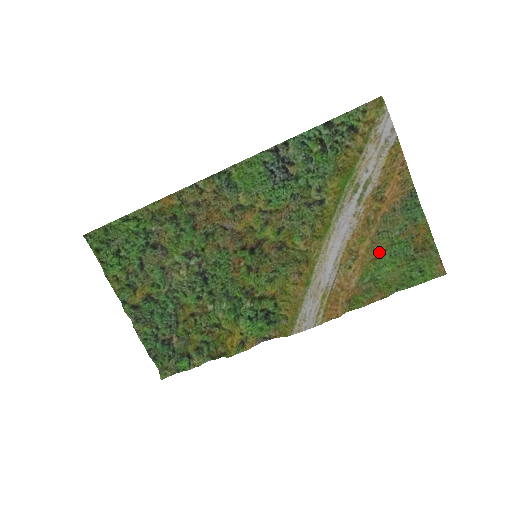
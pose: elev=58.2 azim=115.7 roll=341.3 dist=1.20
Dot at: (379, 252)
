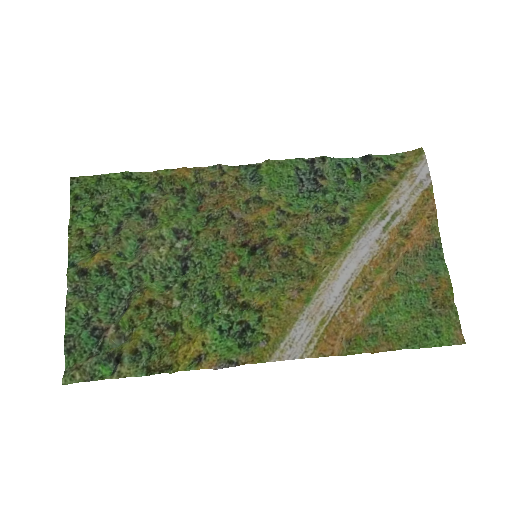
Dot at: (395, 292)
